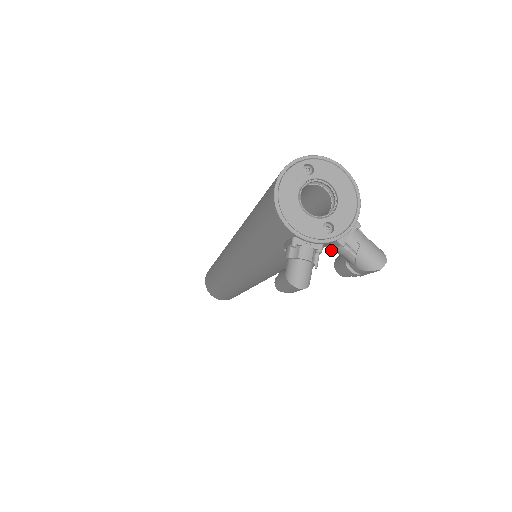
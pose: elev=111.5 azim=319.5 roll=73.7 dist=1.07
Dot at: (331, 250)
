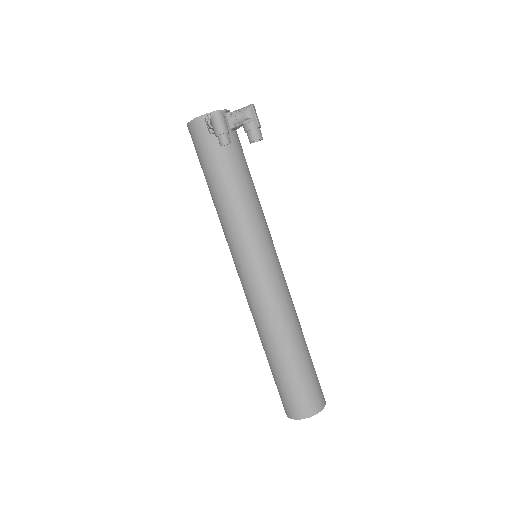
Dot at: (233, 125)
